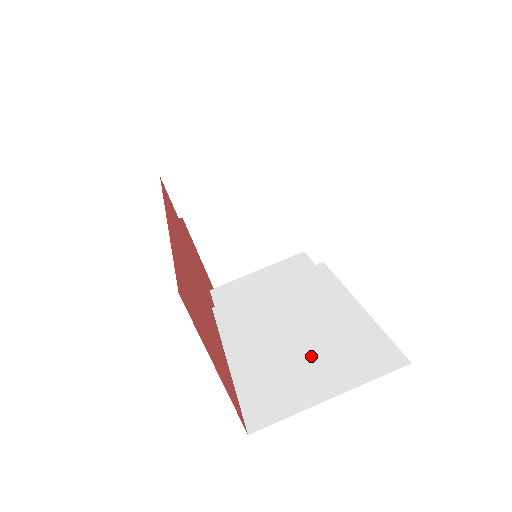
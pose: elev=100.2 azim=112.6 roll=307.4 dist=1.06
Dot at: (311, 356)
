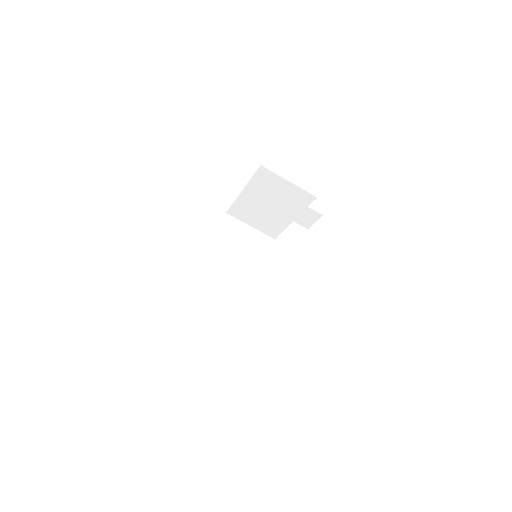
Dot at: (225, 332)
